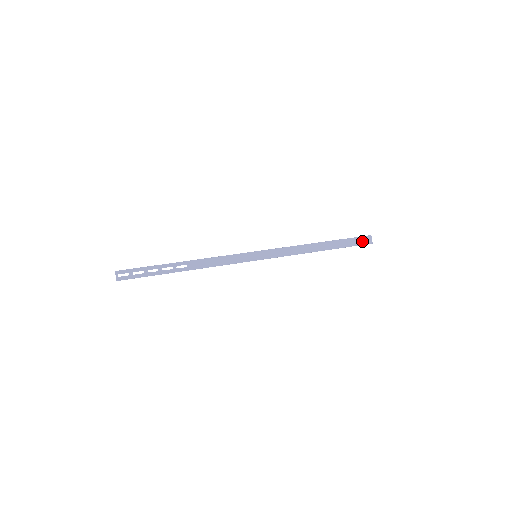
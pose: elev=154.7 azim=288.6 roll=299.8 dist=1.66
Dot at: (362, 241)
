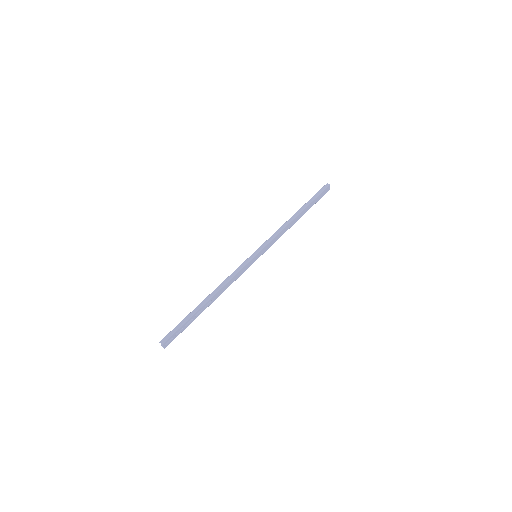
Dot at: (324, 193)
